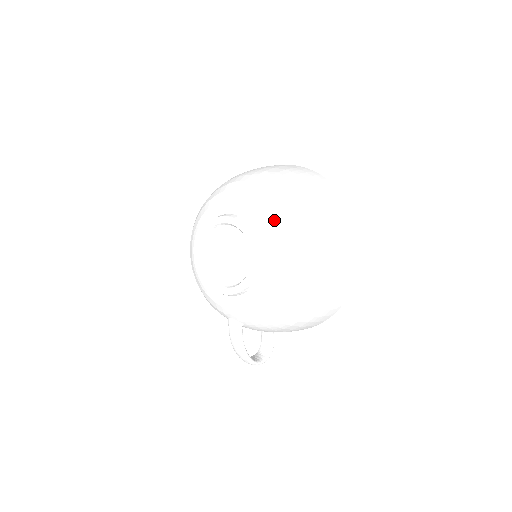
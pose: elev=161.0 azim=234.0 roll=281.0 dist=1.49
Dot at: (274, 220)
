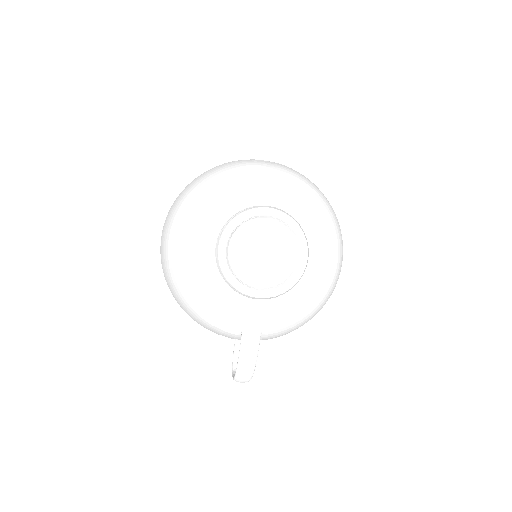
Dot at: (313, 211)
